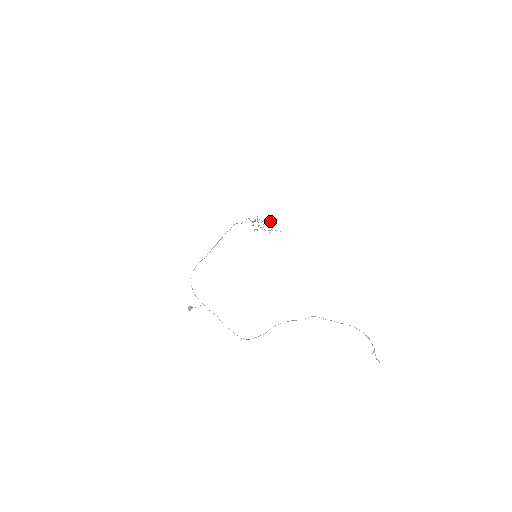
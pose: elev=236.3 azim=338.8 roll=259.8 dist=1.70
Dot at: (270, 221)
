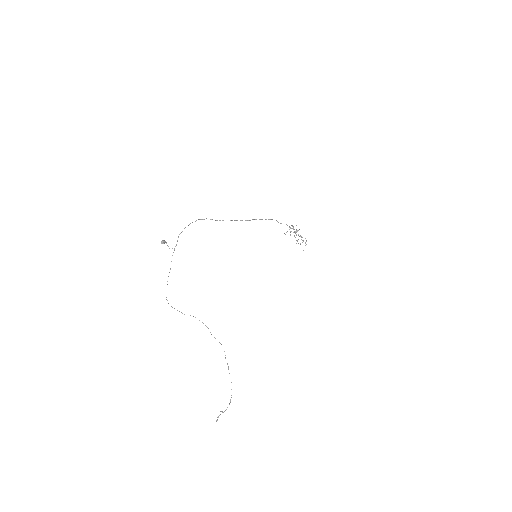
Dot at: occluded
